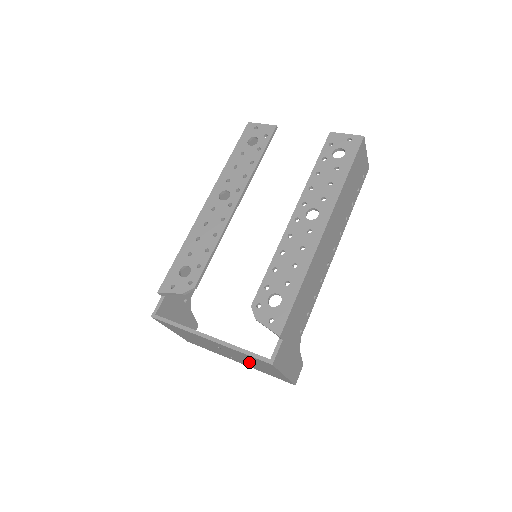
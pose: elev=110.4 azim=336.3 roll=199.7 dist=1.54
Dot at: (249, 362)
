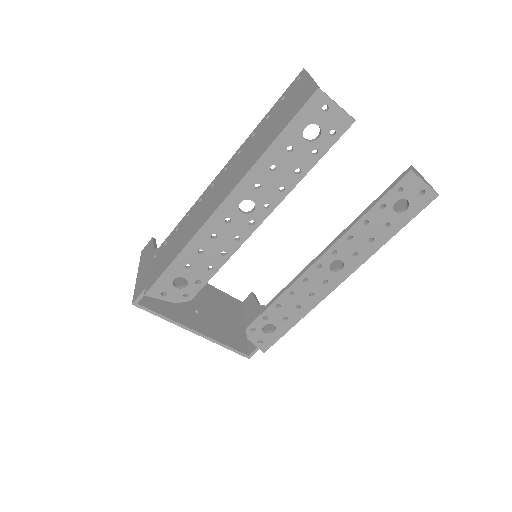
Dot at: occluded
